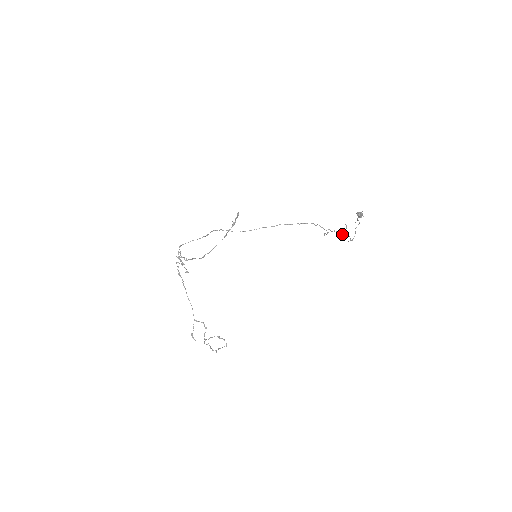
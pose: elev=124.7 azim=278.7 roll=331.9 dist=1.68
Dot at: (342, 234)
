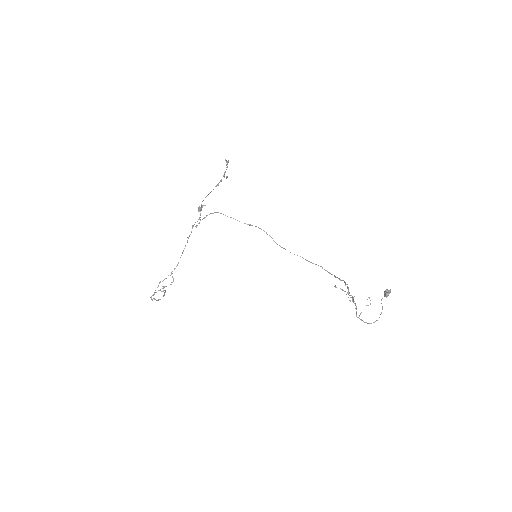
Dot at: (355, 303)
